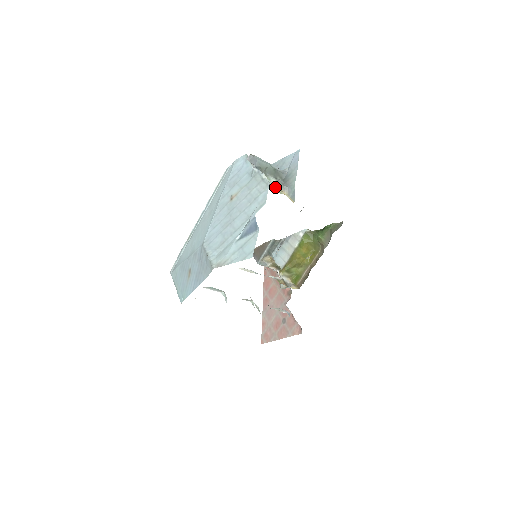
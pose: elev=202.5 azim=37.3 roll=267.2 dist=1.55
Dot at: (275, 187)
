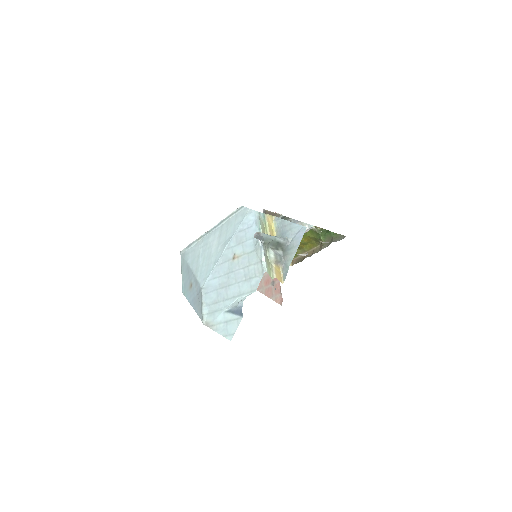
Dot at: (272, 263)
